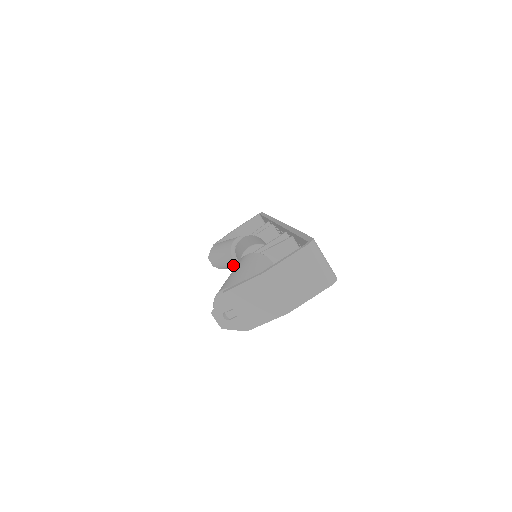
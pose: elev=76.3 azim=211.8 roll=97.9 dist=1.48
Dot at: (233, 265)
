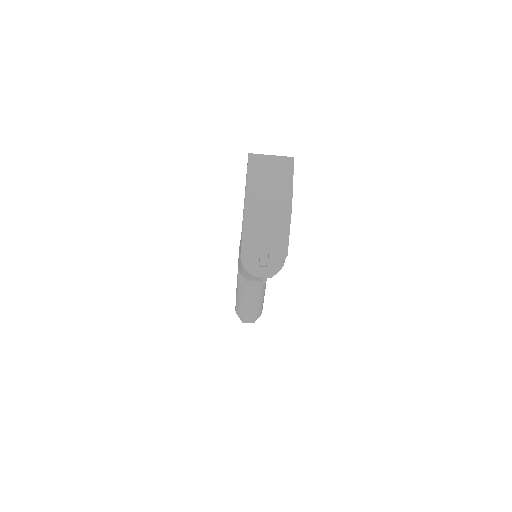
Dot at: (258, 296)
